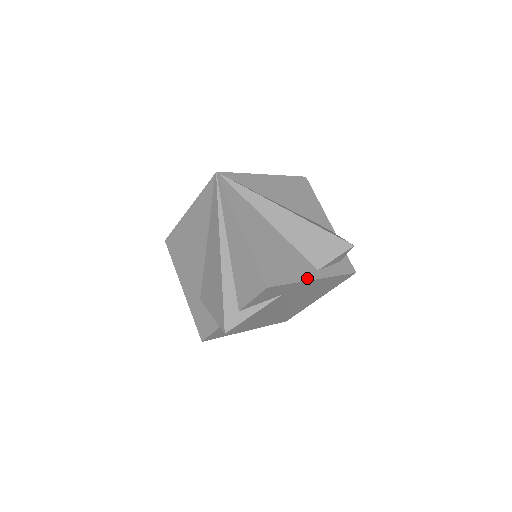
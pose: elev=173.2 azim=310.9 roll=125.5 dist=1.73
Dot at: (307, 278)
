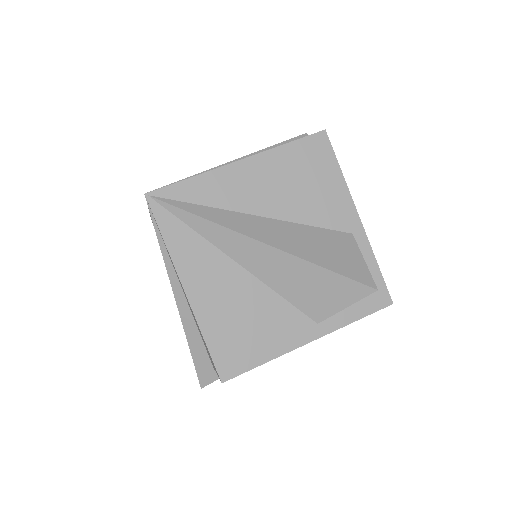
Dot at: (295, 345)
